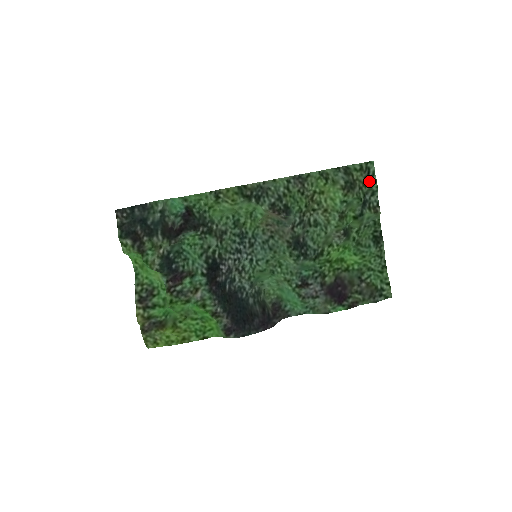
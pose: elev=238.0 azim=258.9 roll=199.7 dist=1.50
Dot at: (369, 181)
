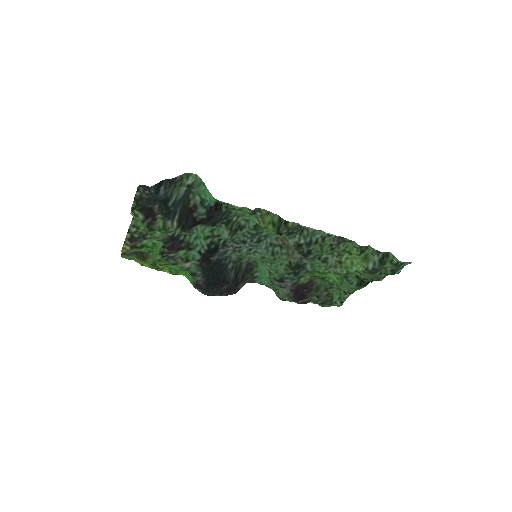
Dot at: (393, 273)
